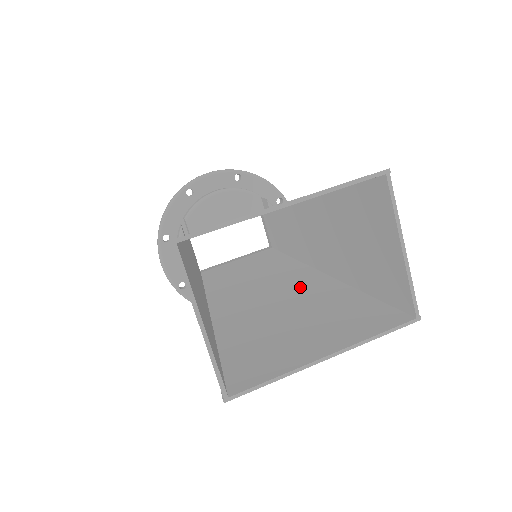
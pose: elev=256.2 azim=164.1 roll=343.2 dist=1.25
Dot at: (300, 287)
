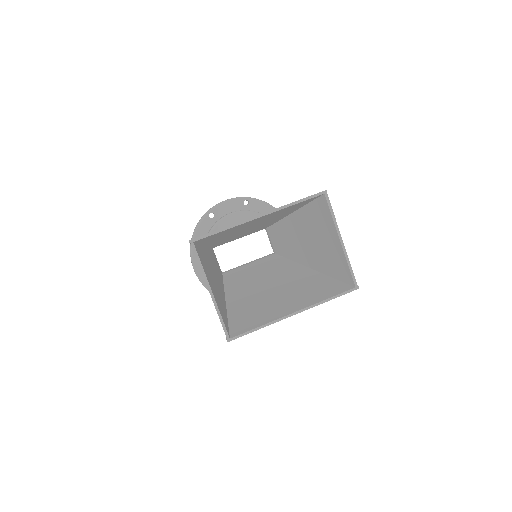
Dot at: (288, 276)
